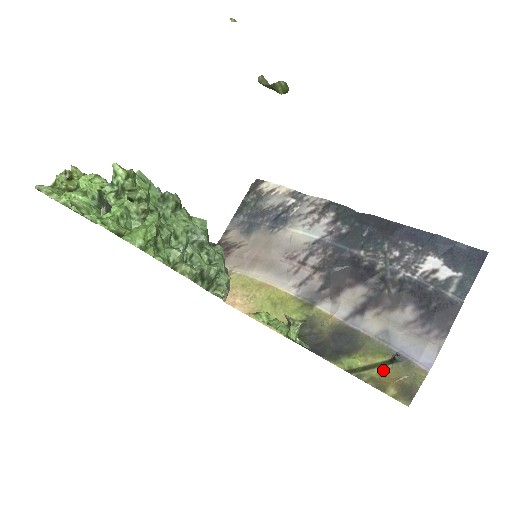
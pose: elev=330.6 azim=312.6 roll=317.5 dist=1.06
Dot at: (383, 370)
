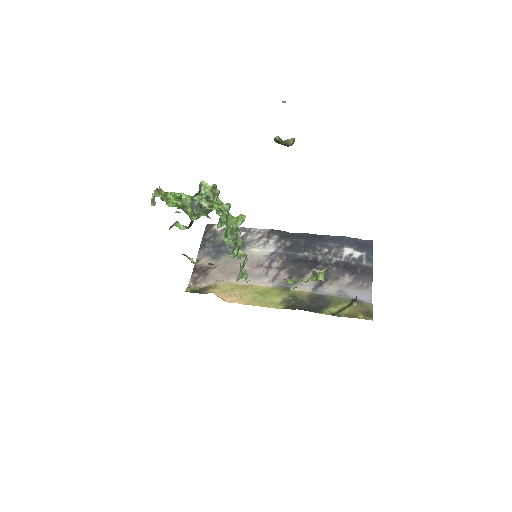
Dot at: (350, 309)
